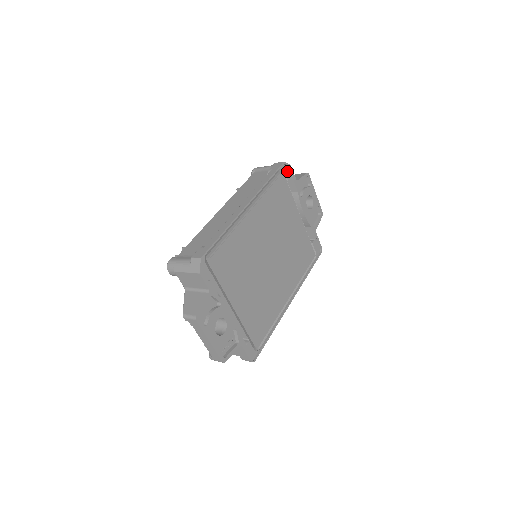
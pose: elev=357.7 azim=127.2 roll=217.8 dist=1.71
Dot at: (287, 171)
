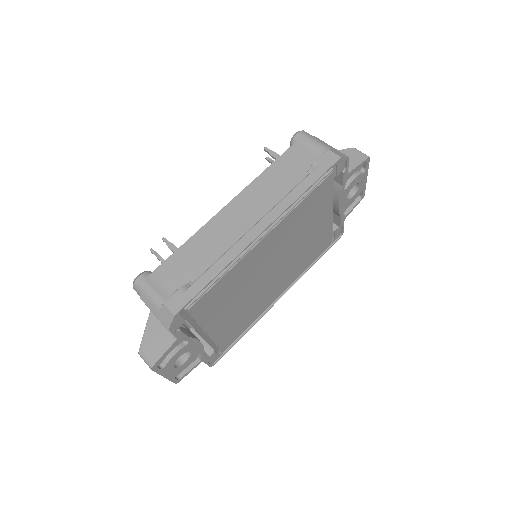
Dot at: (340, 165)
